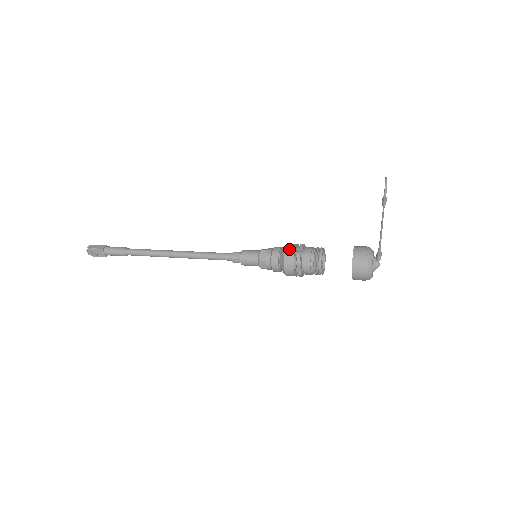
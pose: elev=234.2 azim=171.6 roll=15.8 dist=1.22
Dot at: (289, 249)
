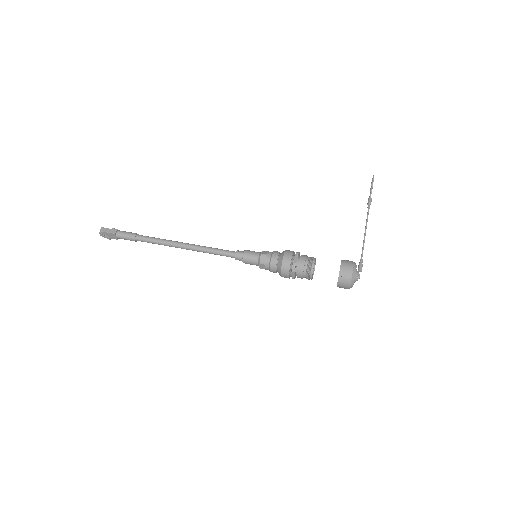
Dot at: (286, 258)
